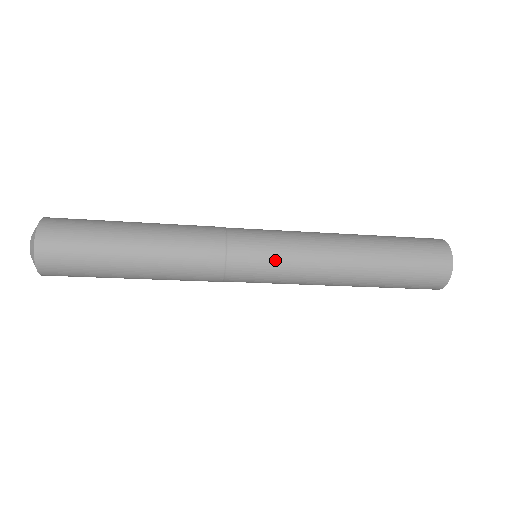
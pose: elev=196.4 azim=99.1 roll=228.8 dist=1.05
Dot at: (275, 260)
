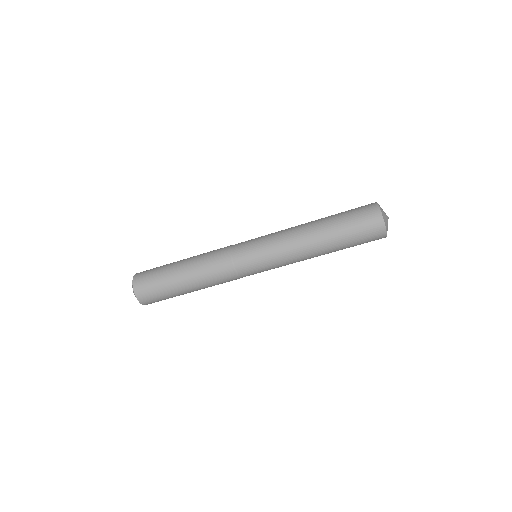
Dot at: (260, 245)
